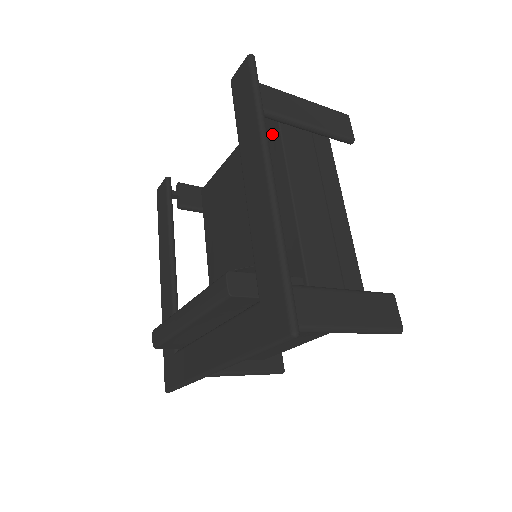
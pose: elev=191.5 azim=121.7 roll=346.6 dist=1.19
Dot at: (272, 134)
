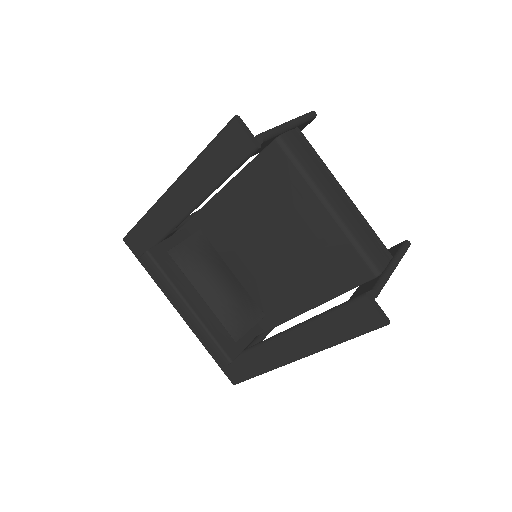
Dot at: (347, 281)
